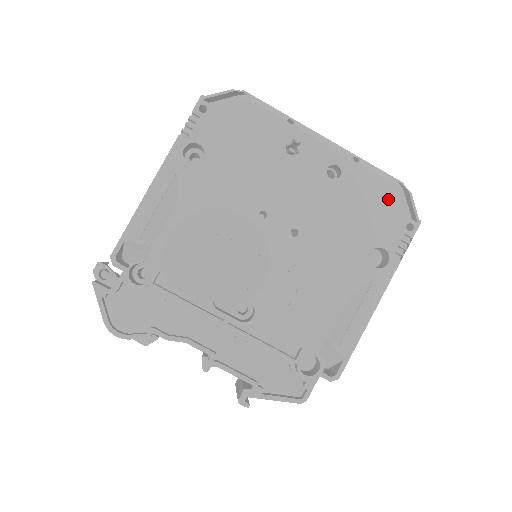
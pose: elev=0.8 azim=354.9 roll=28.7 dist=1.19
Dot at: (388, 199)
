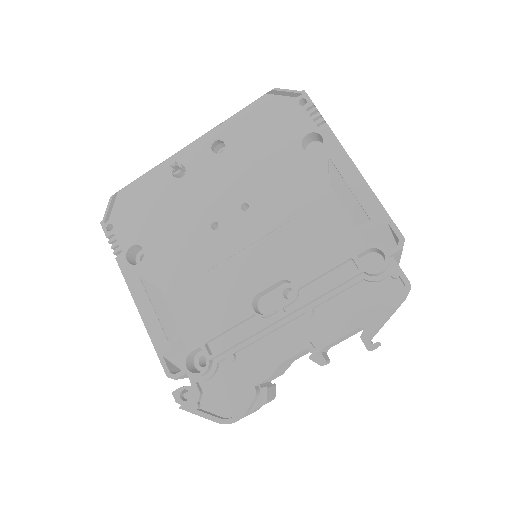
Dot at: (267, 111)
